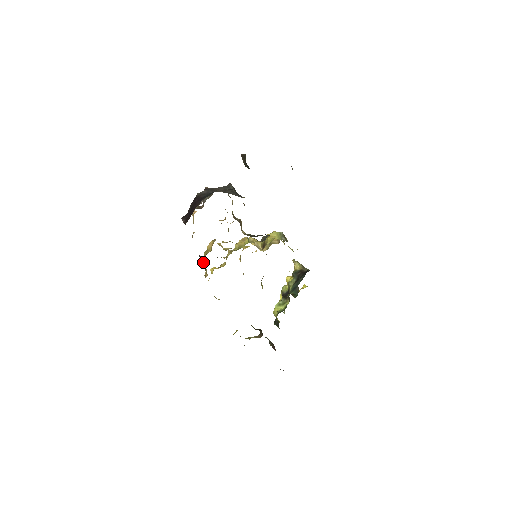
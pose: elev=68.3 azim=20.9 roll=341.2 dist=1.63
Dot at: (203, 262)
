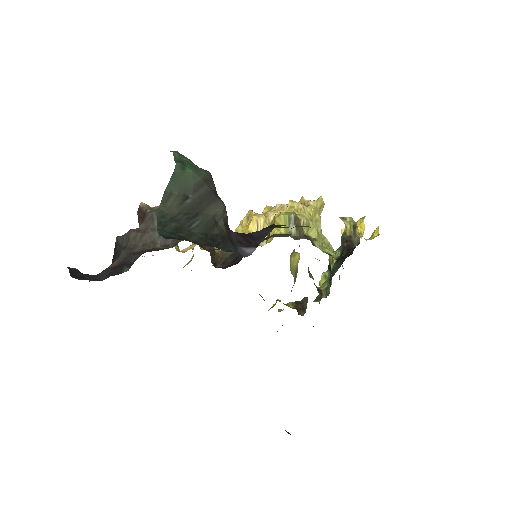
Dot at: occluded
